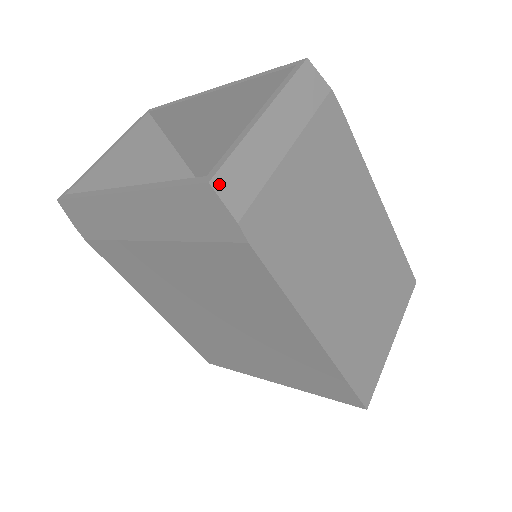
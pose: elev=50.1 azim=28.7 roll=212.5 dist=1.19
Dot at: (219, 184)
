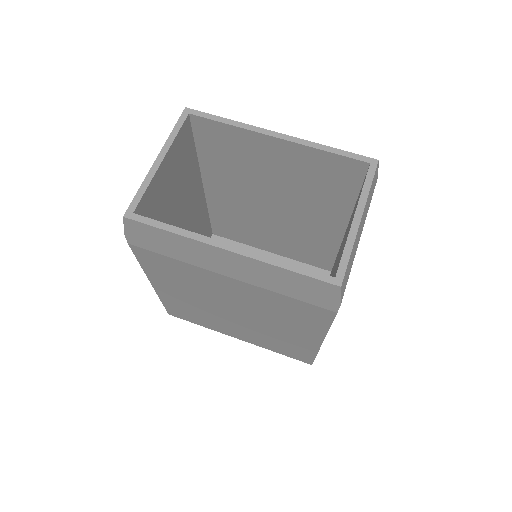
Dot at: (343, 285)
